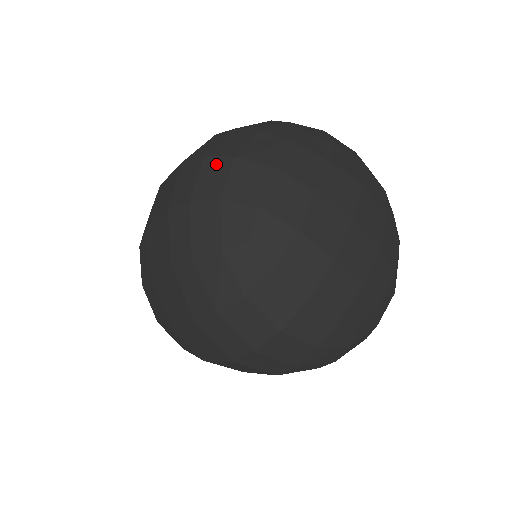
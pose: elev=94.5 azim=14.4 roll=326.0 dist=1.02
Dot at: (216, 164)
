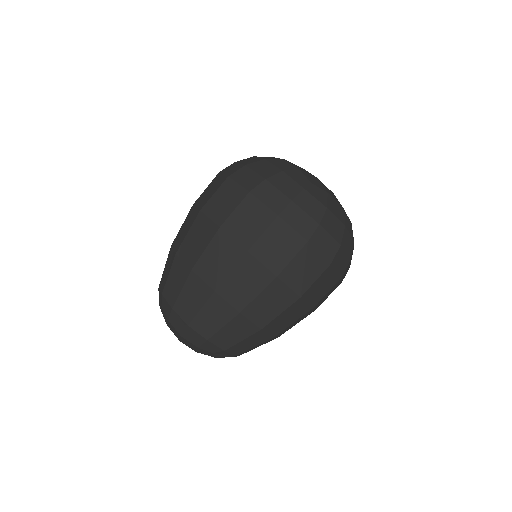
Dot at: (258, 164)
